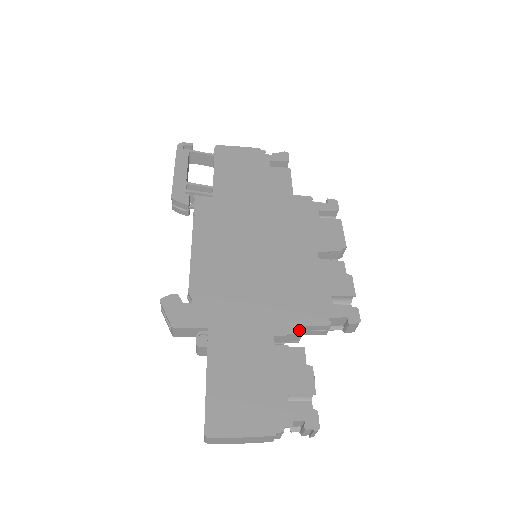
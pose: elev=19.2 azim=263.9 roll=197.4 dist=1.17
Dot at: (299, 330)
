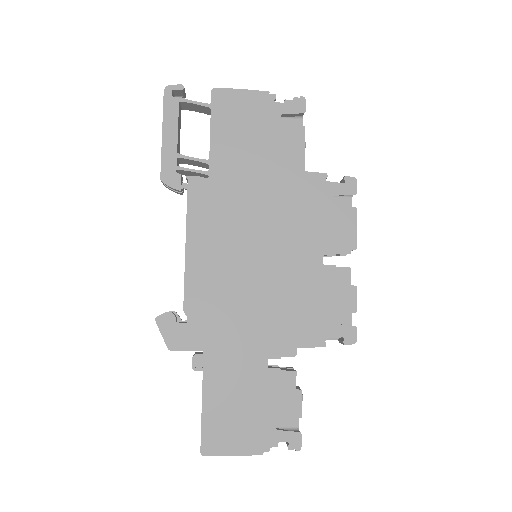
Dot at: (293, 352)
